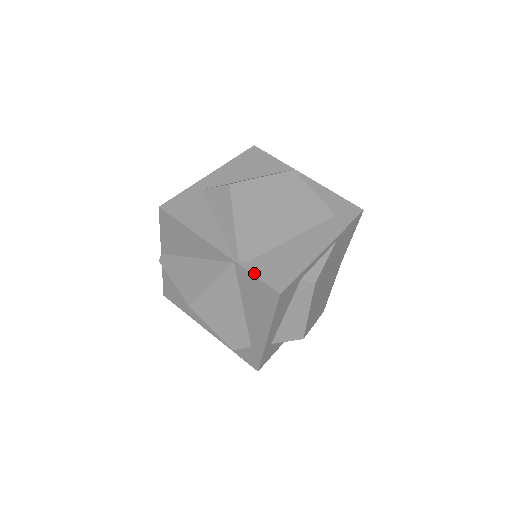
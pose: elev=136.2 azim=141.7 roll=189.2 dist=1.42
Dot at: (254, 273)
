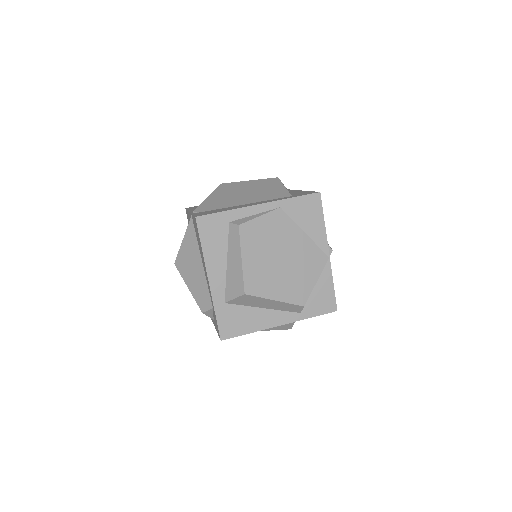
Dot at: (194, 214)
